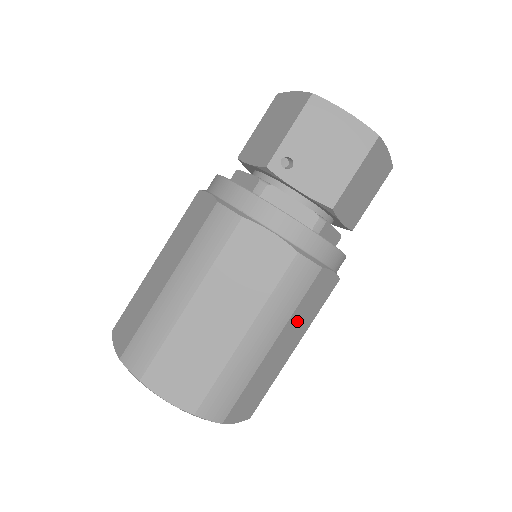
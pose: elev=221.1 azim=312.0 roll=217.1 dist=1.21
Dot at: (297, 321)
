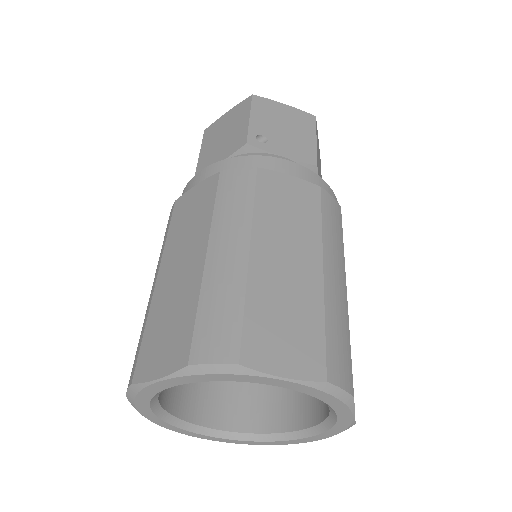
Dot at: occluded
